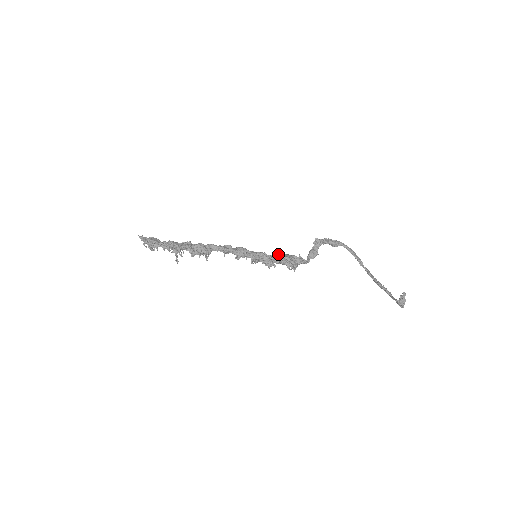
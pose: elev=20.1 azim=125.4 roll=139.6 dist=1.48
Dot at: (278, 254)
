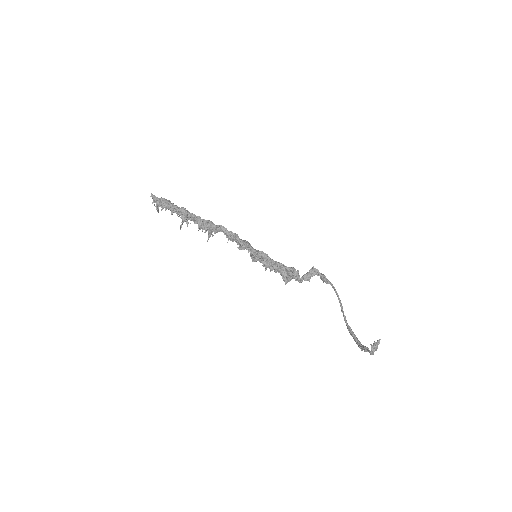
Dot at: (278, 262)
